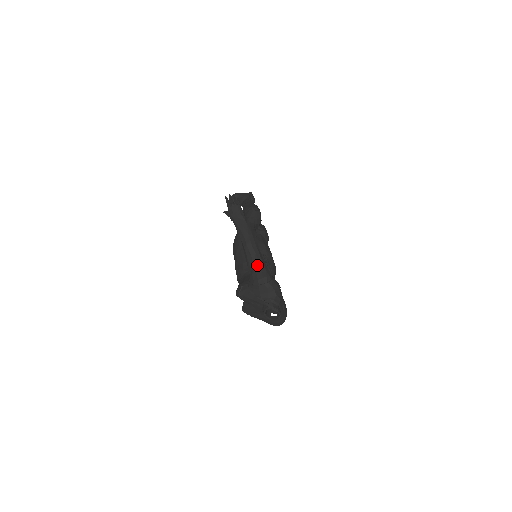
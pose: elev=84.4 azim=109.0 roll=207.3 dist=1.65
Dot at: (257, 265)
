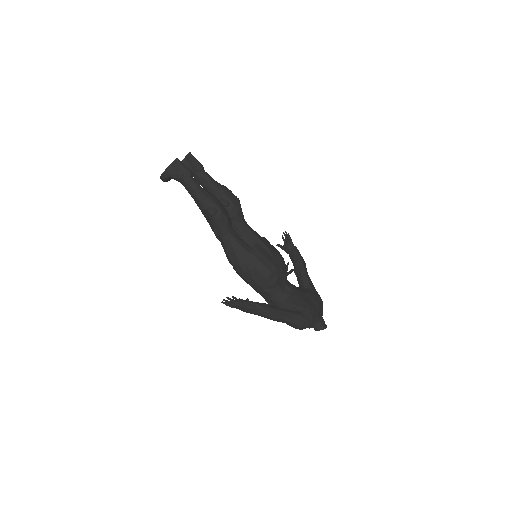
Dot at: (290, 324)
